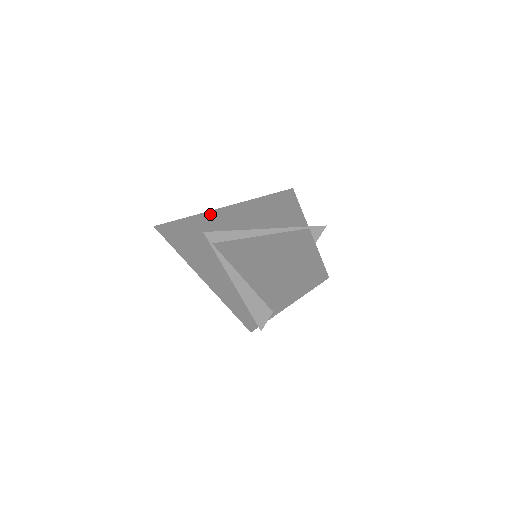
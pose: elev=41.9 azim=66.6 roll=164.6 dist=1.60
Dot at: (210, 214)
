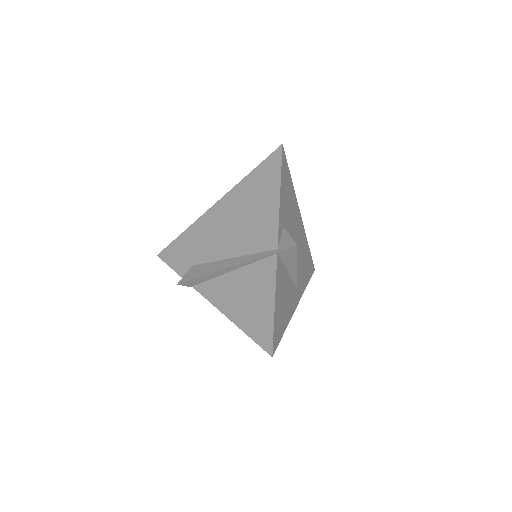
Dot at: (195, 228)
